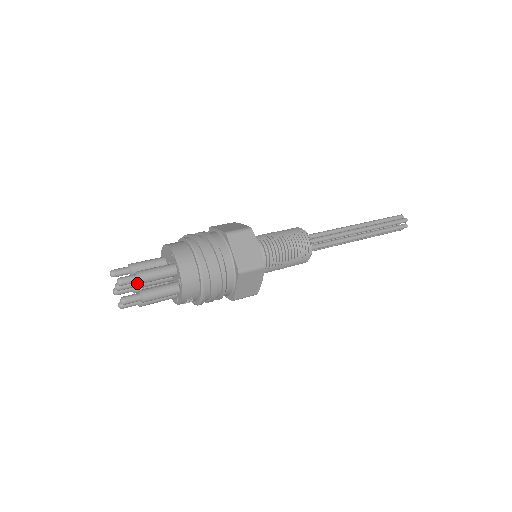
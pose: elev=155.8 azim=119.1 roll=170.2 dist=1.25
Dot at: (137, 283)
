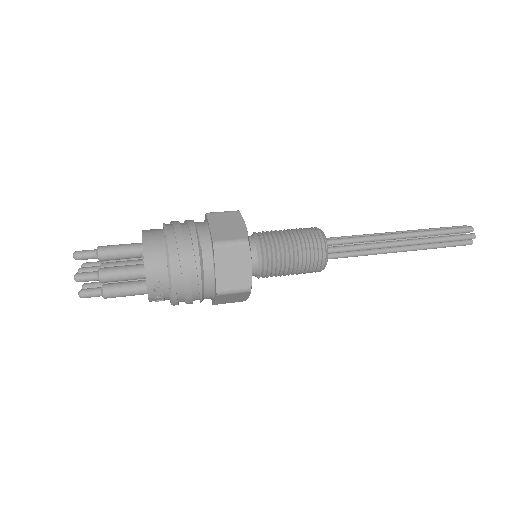
Dot at: (101, 267)
